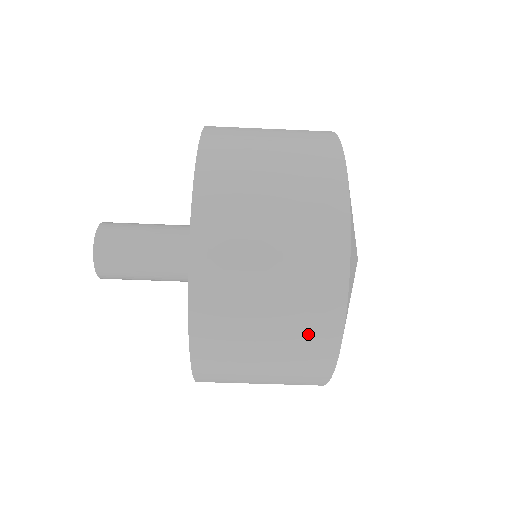
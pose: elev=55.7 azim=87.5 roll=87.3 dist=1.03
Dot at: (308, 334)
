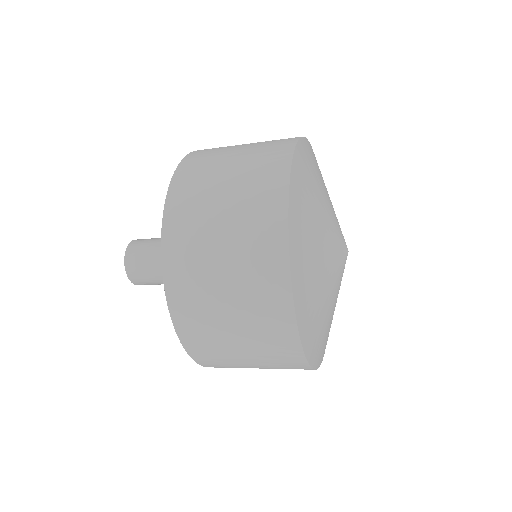
Dot at: occluded
